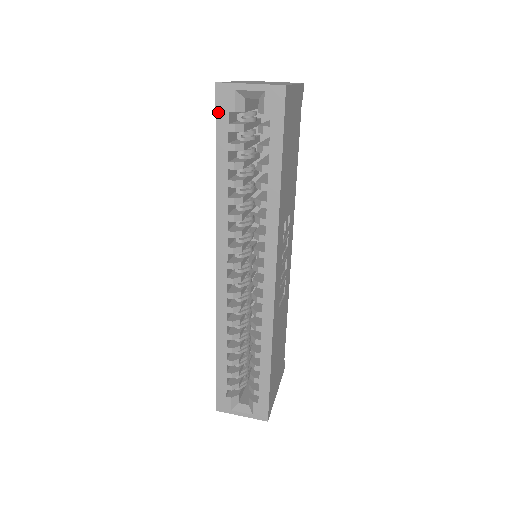
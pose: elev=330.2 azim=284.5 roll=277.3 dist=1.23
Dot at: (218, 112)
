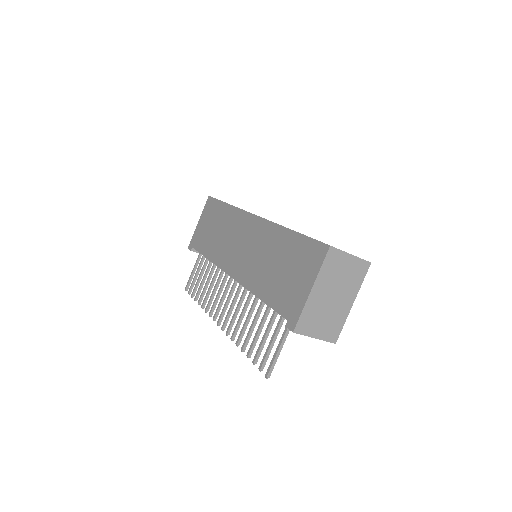
Dot at: occluded
